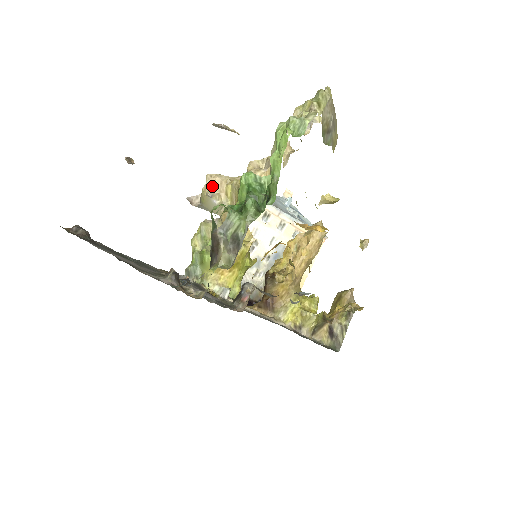
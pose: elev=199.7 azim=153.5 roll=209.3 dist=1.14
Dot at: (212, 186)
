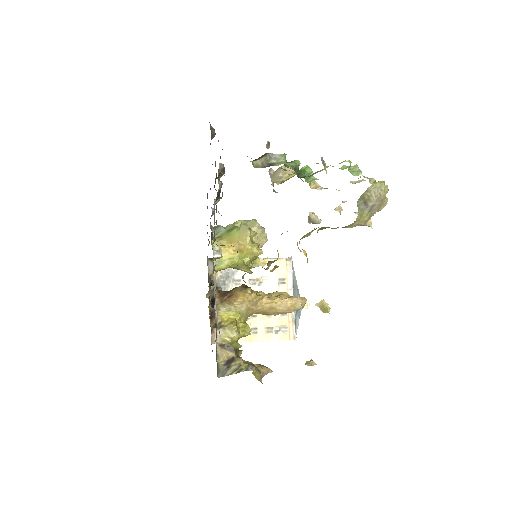
Dot at: (288, 168)
